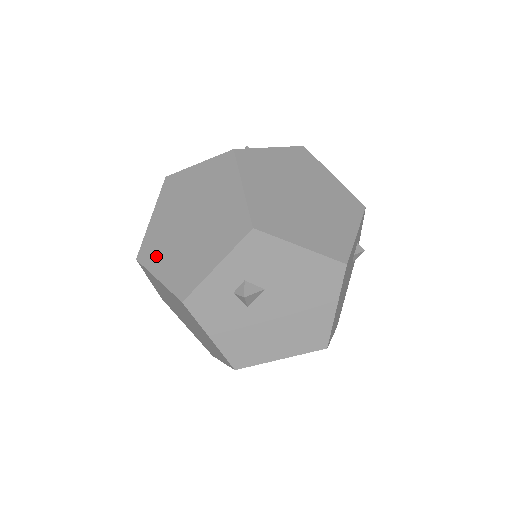
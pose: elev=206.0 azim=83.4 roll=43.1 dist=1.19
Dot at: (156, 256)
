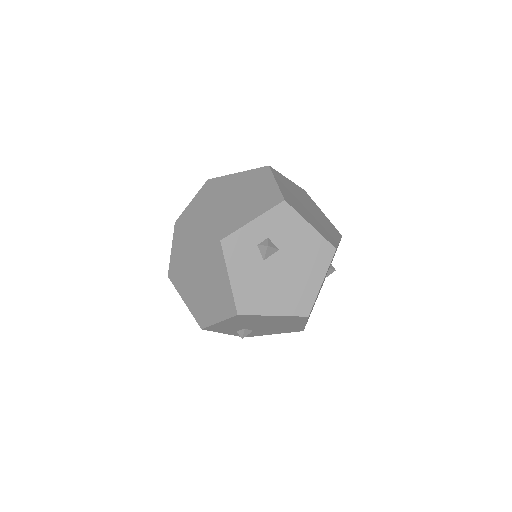
Dot at: (196, 219)
